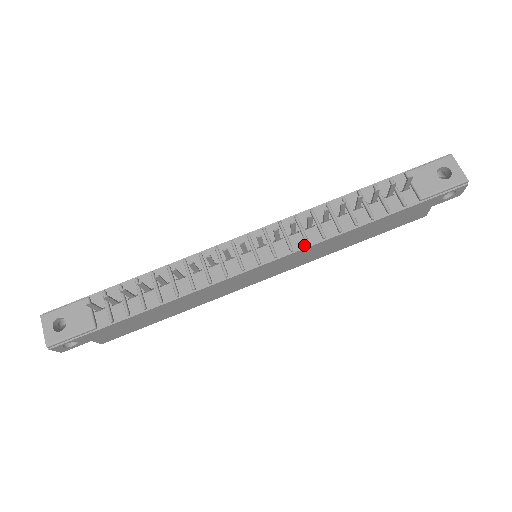
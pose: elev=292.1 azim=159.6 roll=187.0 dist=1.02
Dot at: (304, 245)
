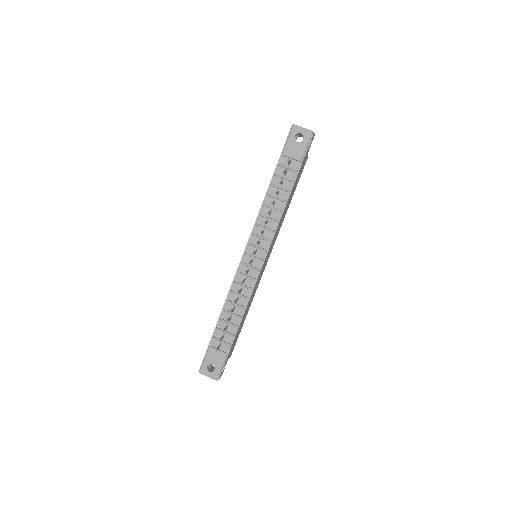
Dot at: (273, 233)
